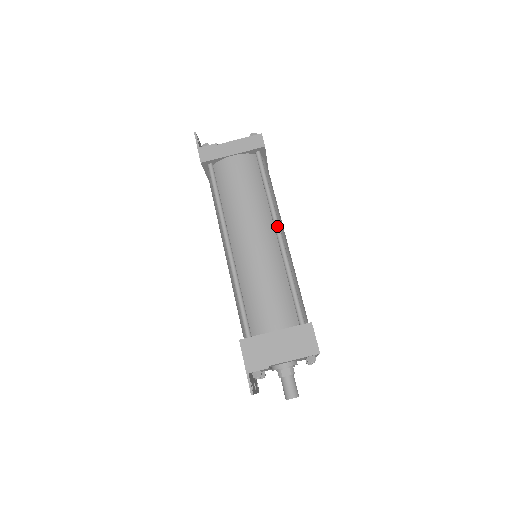
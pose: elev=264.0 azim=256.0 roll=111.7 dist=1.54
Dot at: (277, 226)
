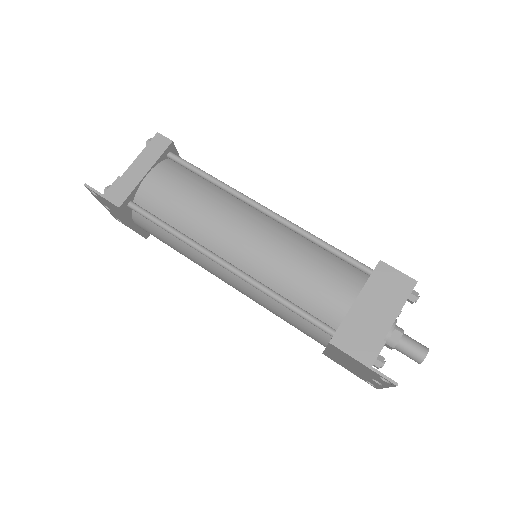
Dot at: (256, 204)
